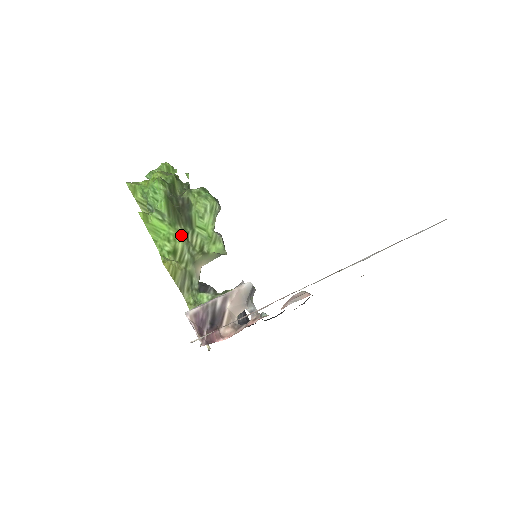
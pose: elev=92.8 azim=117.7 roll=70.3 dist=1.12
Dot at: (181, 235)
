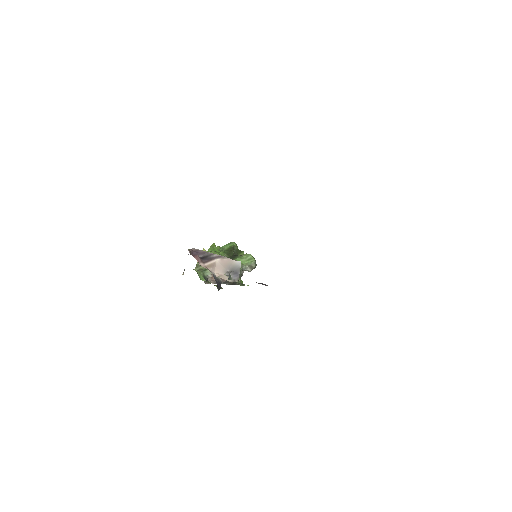
Dot at: occluded
